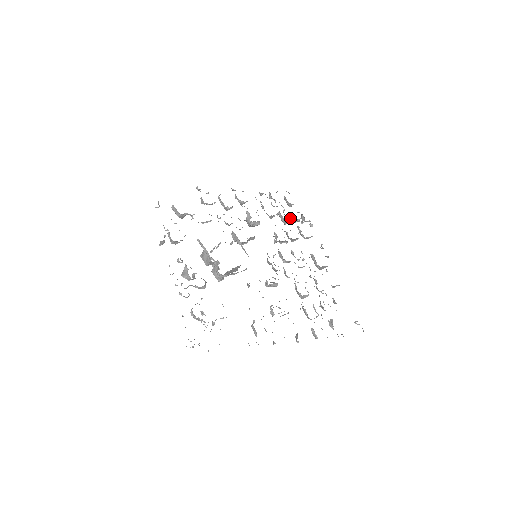
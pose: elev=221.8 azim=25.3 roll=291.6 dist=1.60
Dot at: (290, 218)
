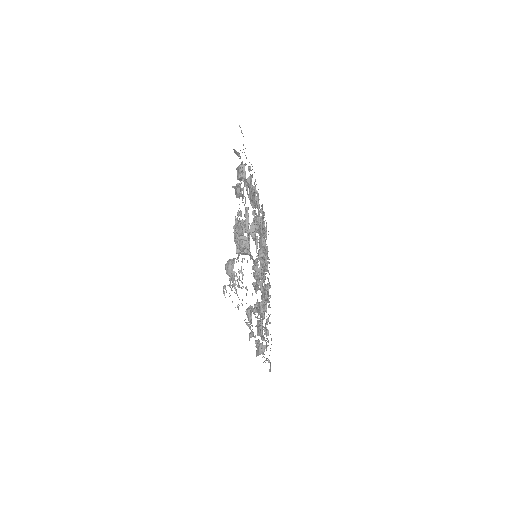
Dot at: occluded
